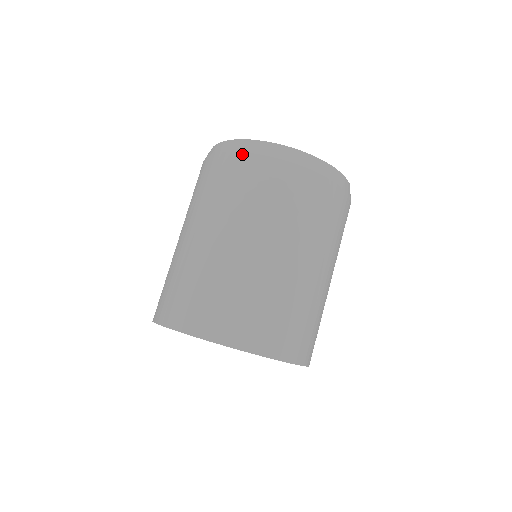
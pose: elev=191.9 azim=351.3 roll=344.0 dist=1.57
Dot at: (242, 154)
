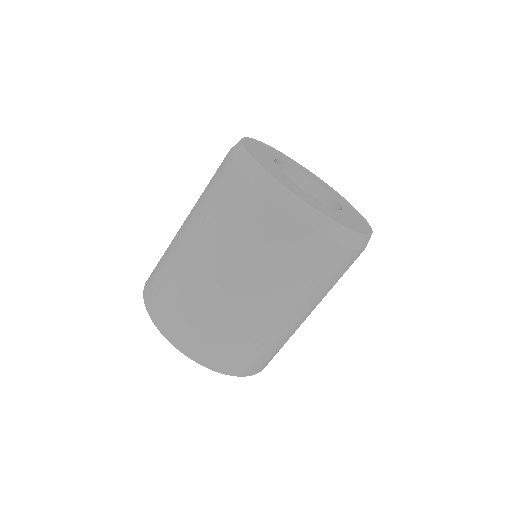
Dot at: (229, 156)
